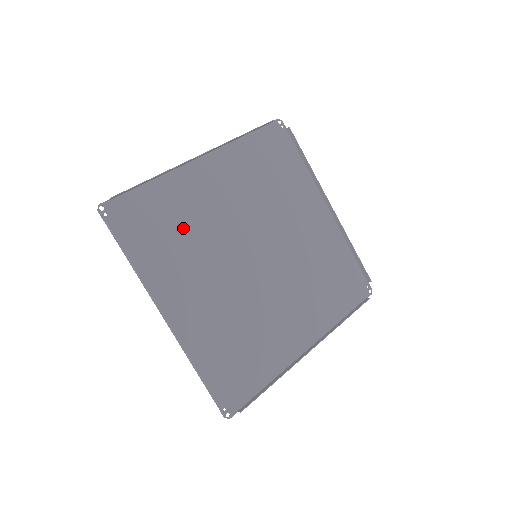
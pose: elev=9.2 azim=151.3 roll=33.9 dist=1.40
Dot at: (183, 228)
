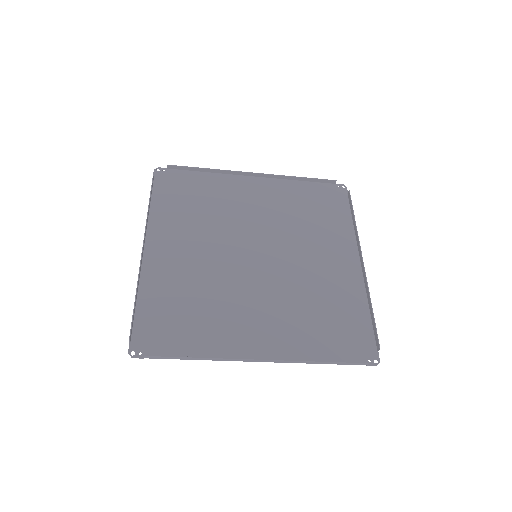
Dot at: (194, 299)
